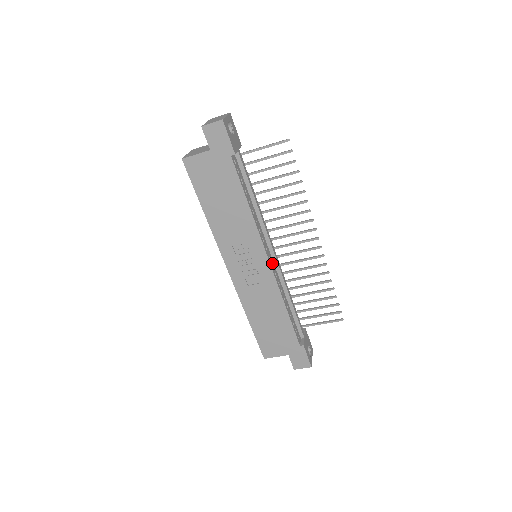
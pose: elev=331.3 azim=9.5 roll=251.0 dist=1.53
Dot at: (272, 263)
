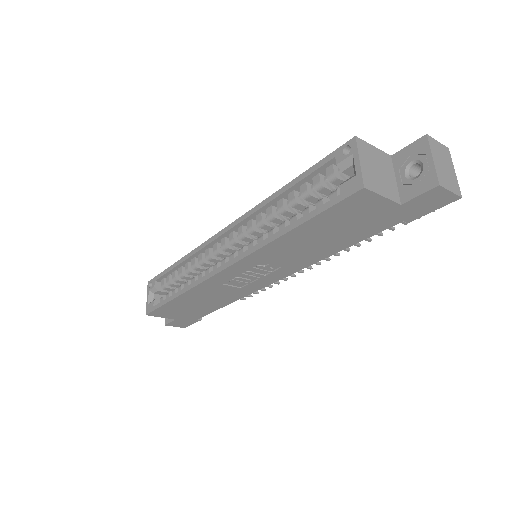
Dot at: occluded
